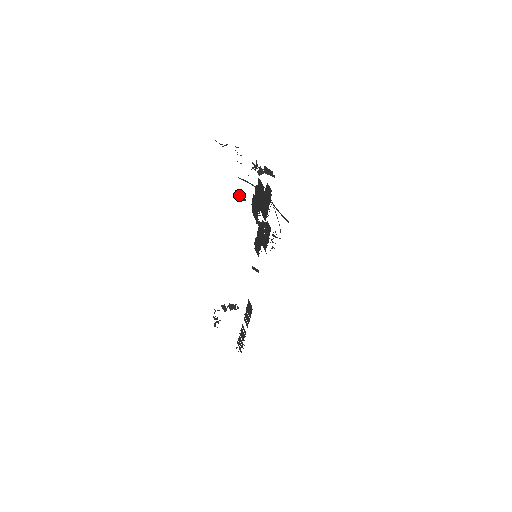
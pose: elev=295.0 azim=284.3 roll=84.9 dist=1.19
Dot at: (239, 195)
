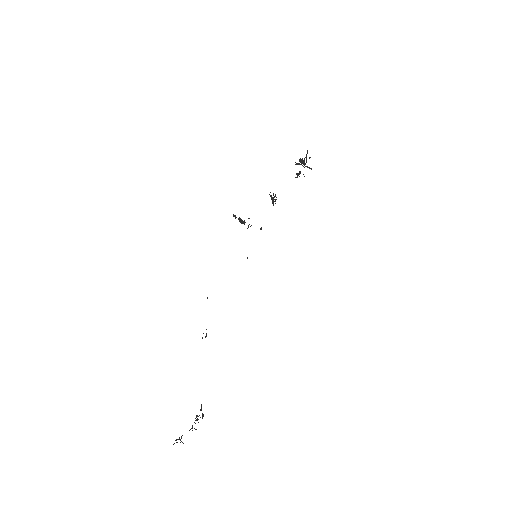
Dot at: occluded
